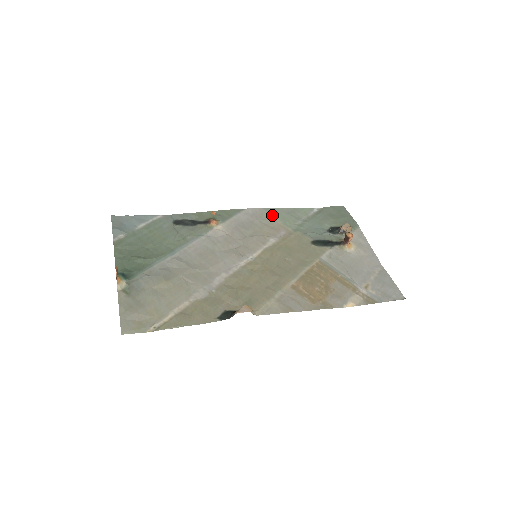
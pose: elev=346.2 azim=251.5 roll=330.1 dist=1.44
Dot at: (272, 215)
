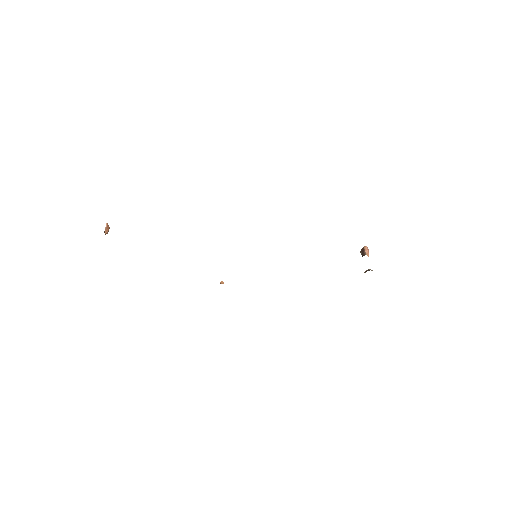
Dot at: occluded
